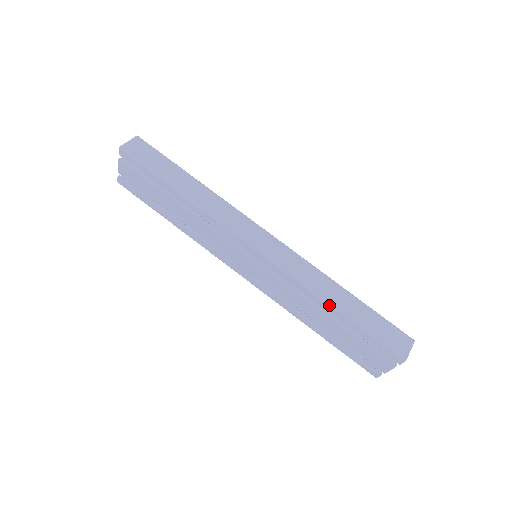
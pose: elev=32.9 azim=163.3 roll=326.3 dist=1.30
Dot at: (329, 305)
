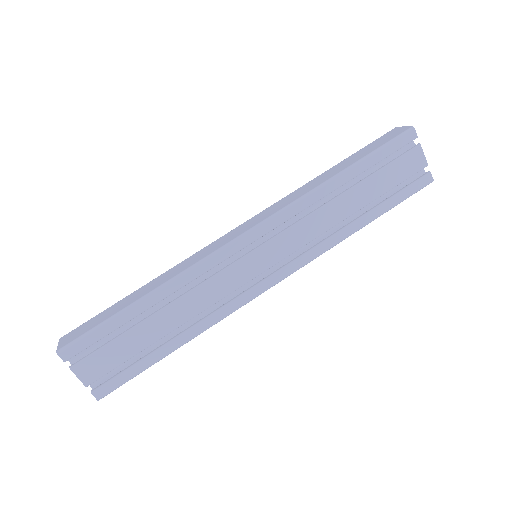
Dot at: (333, 180)
